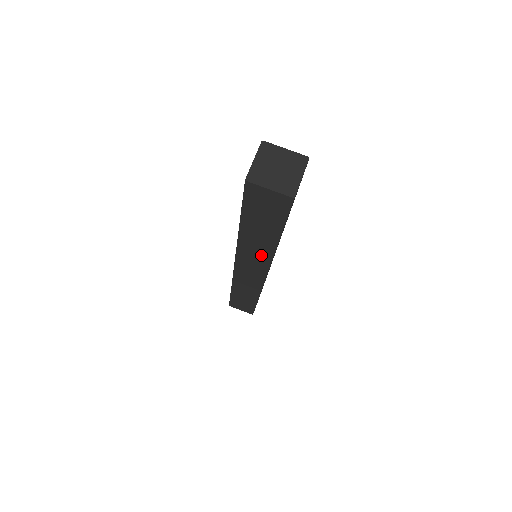
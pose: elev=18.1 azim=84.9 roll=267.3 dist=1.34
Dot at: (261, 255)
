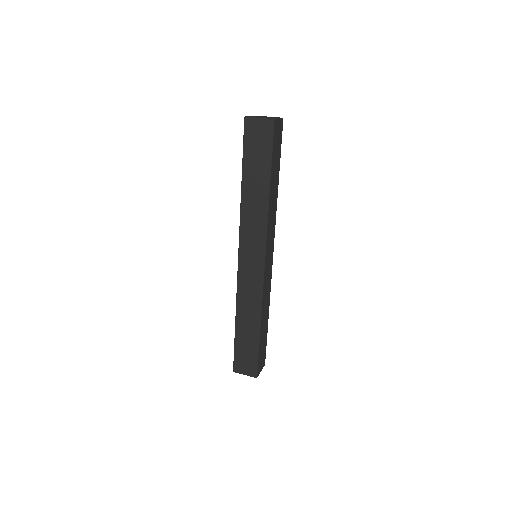
Dot at: (258, 221)
